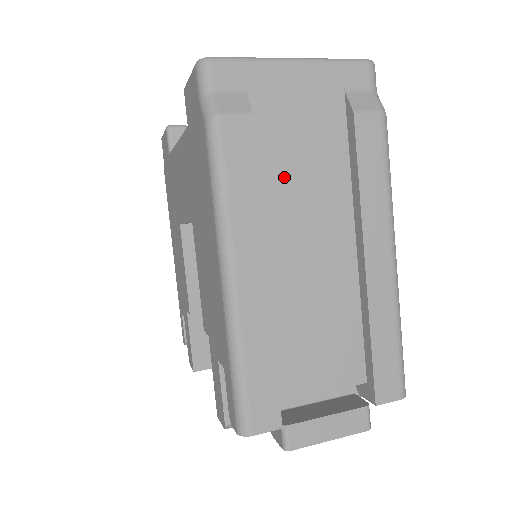
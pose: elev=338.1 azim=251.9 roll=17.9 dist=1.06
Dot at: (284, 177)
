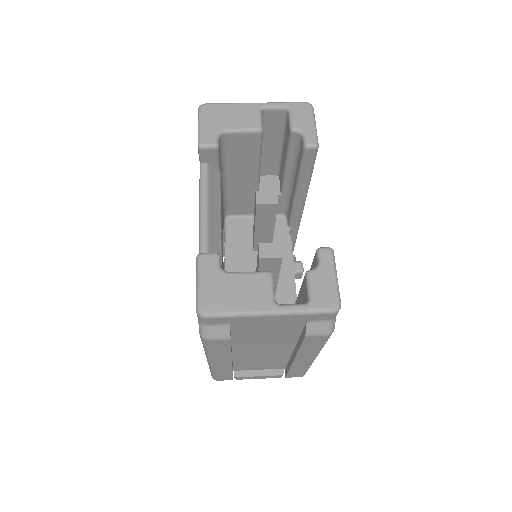
Dot at: (251, 339)
